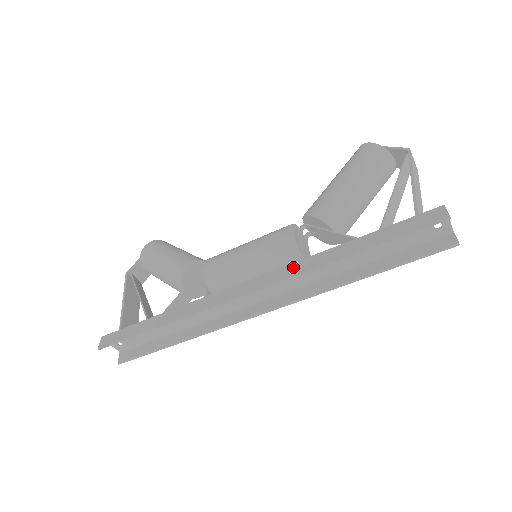
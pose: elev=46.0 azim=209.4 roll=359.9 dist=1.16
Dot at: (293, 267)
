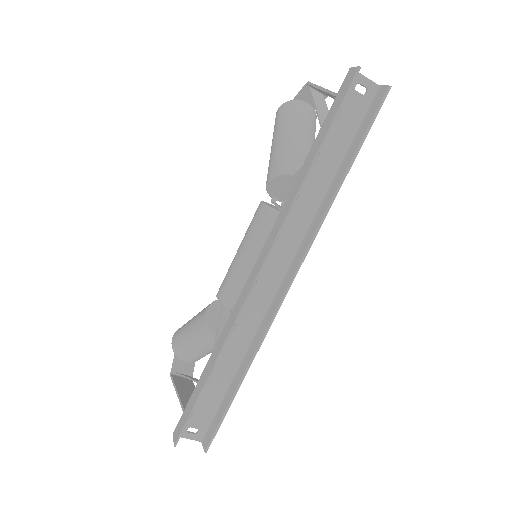
Dot at: (279, 219)
